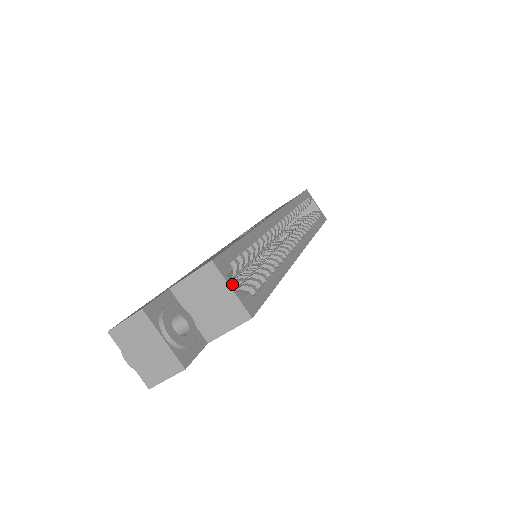
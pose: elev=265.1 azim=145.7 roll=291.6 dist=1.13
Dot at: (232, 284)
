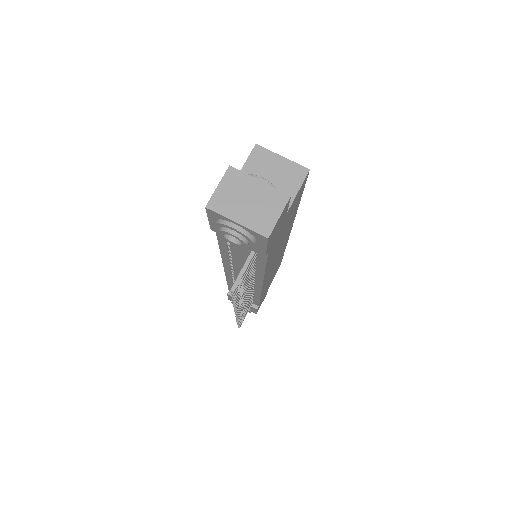
Dot at: (279, 158)
